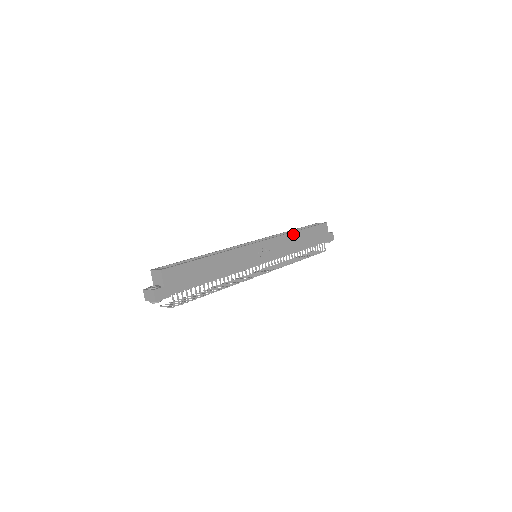
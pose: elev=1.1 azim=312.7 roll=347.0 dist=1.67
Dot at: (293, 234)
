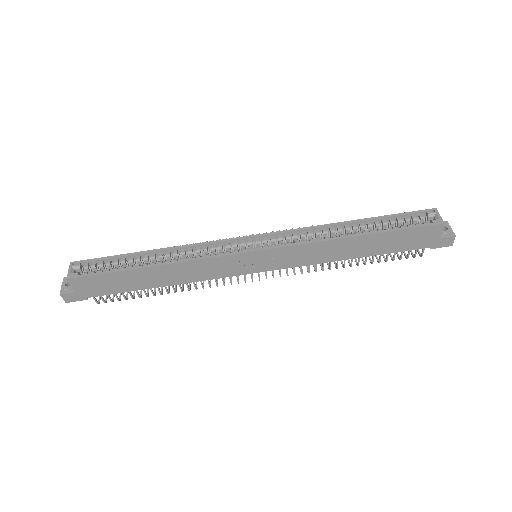
Dot at: (339, 241)
